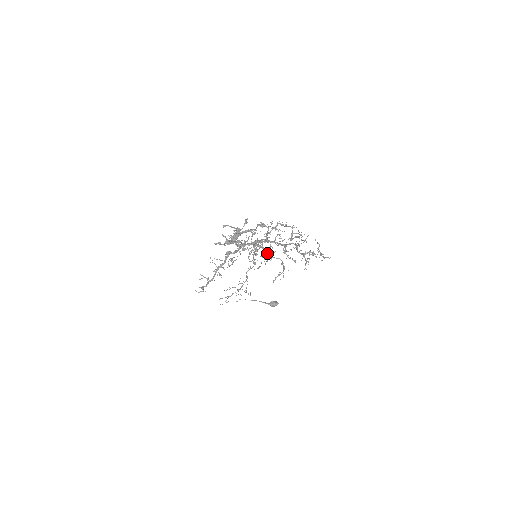
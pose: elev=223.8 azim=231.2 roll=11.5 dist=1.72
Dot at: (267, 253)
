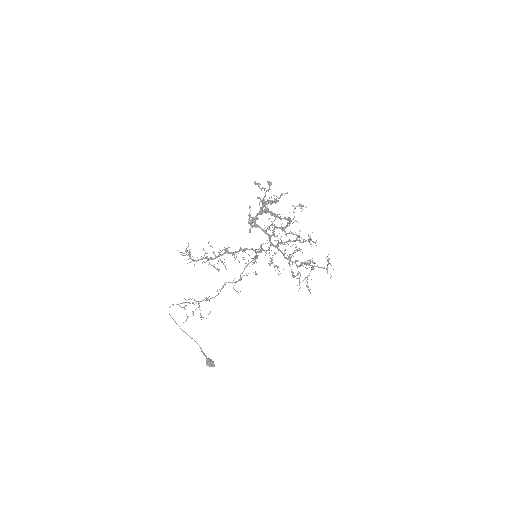
Dot at: (300, 204)
